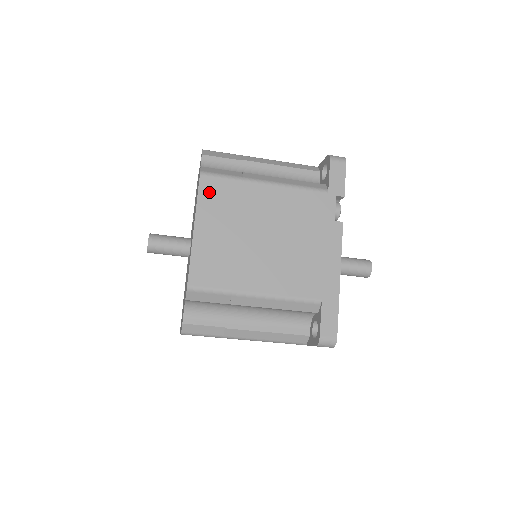
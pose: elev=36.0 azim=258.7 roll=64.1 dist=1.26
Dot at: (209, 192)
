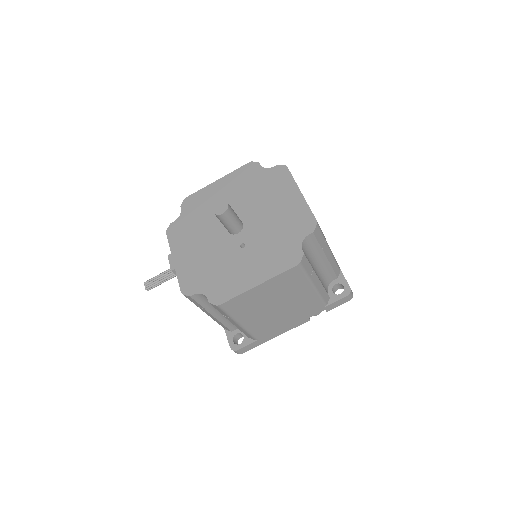
Dot at: occluded
